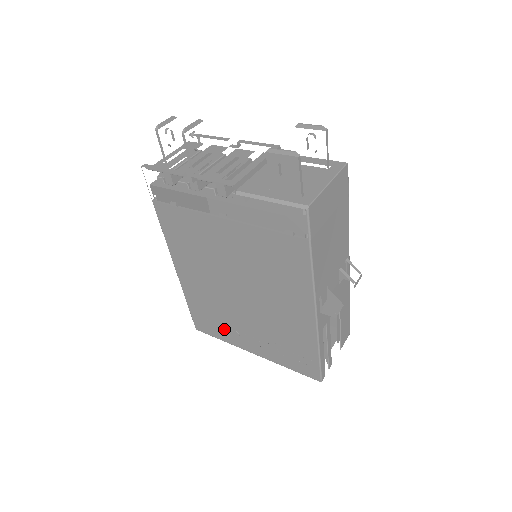
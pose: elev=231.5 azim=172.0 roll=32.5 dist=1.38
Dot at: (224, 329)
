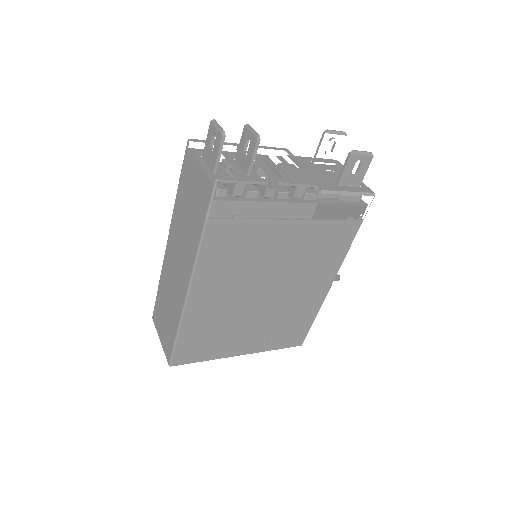
Dot at: (218, 345)
